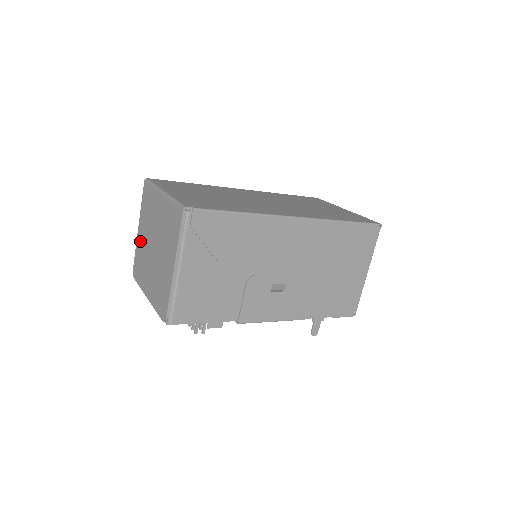
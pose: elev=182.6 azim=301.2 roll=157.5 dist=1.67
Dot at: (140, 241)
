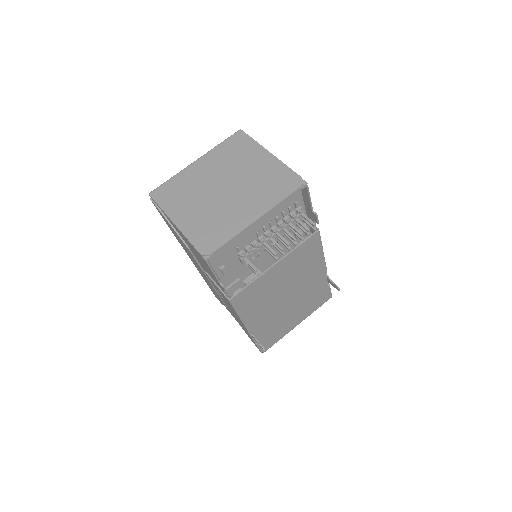
Dot at: (191, 221)
